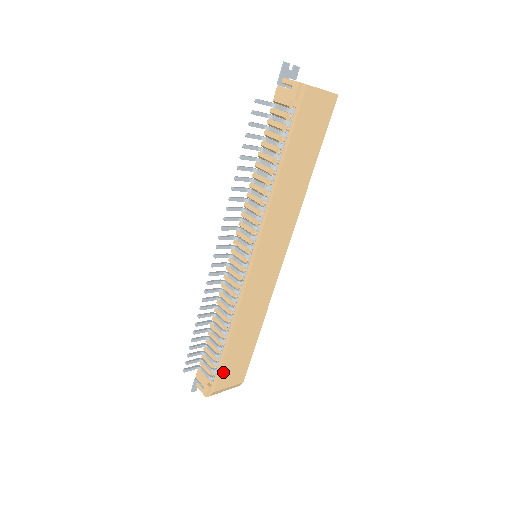
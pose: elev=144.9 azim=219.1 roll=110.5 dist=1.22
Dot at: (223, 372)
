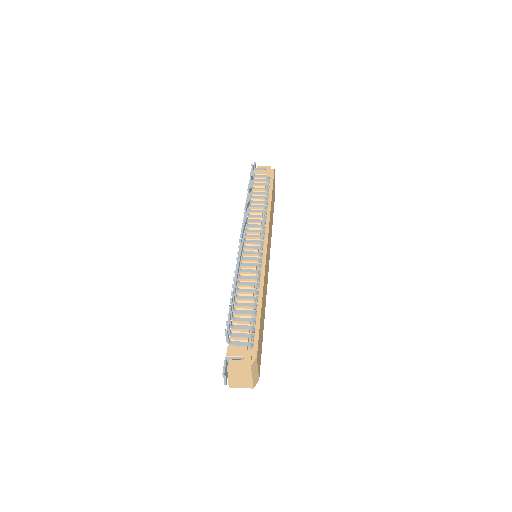
Dot at: (259, 339)
